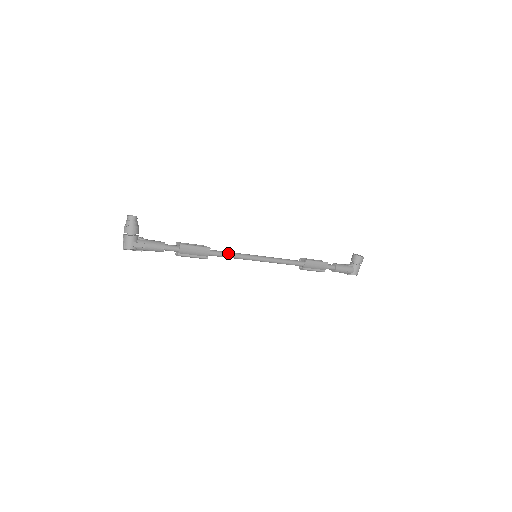
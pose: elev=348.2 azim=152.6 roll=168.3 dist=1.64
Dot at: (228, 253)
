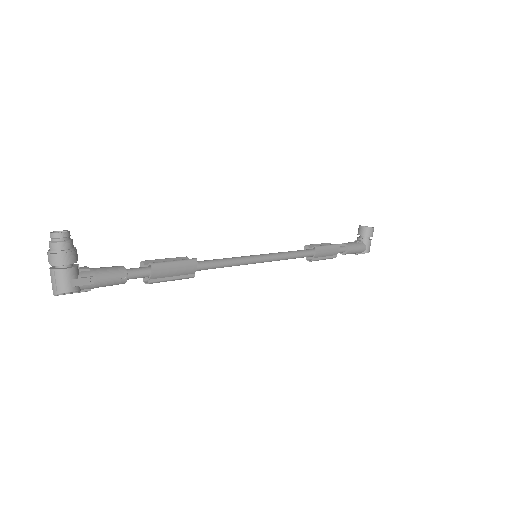
Dot at: (221, 261)
